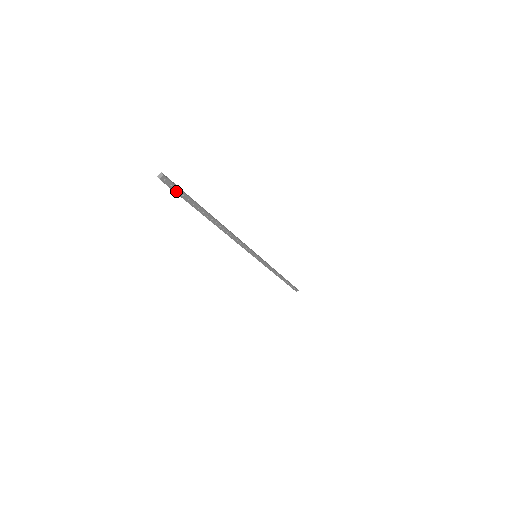
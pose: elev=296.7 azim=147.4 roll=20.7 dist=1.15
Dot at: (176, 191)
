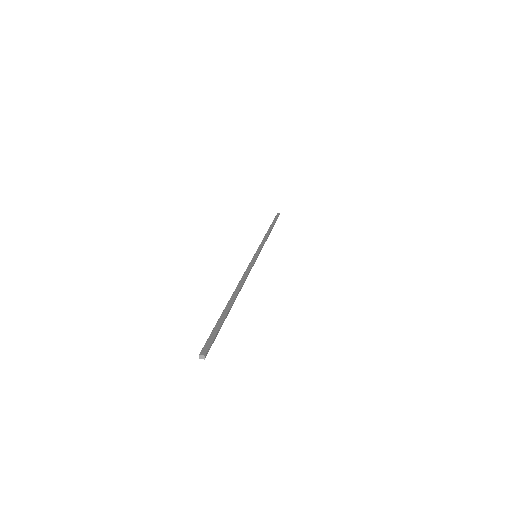
Dot at: (210, 341)
